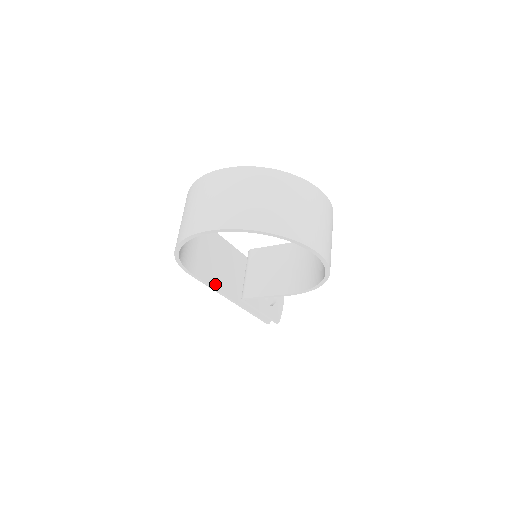
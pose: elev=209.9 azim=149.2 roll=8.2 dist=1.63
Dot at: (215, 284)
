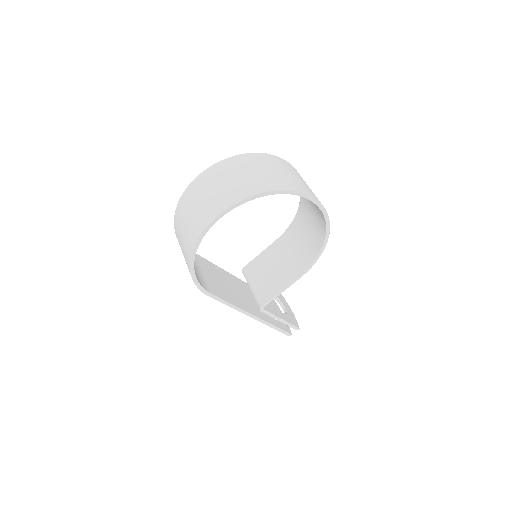
Dot at: (232, 302)
